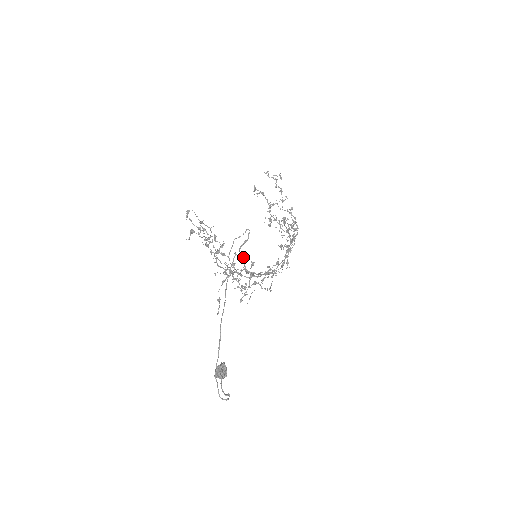
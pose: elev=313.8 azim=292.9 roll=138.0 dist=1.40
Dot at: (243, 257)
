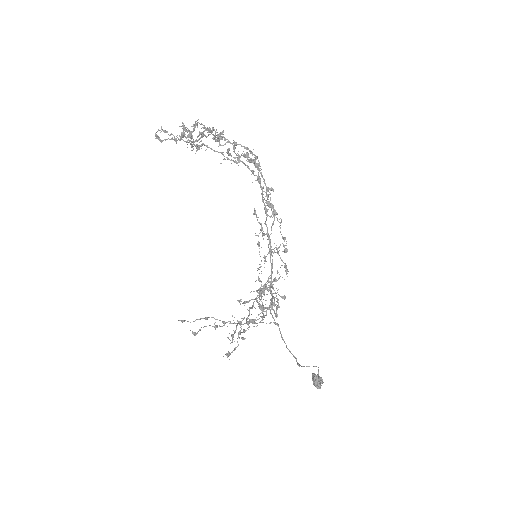
Dot at: (272, 304)
